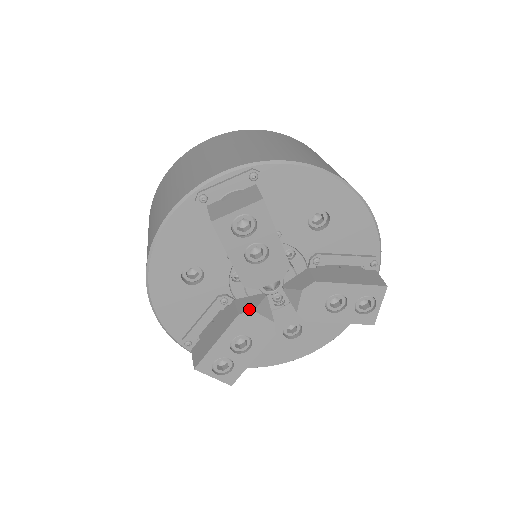
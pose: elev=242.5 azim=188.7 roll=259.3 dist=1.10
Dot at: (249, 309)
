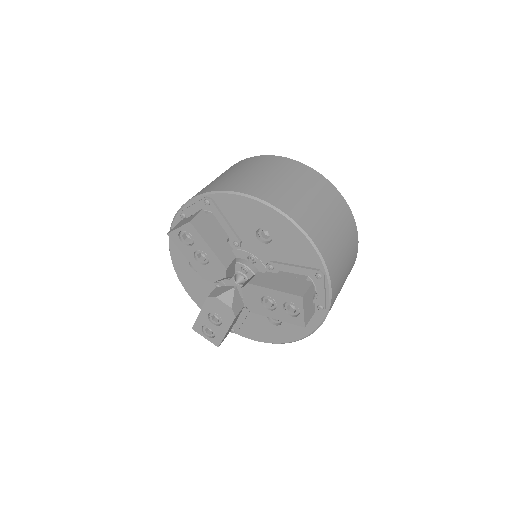
Dot at: (215, 295)
